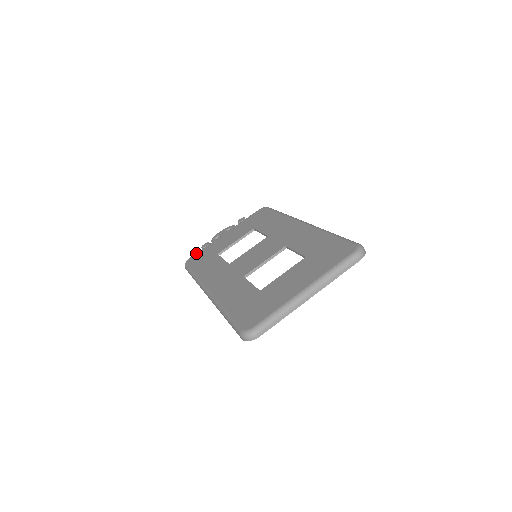
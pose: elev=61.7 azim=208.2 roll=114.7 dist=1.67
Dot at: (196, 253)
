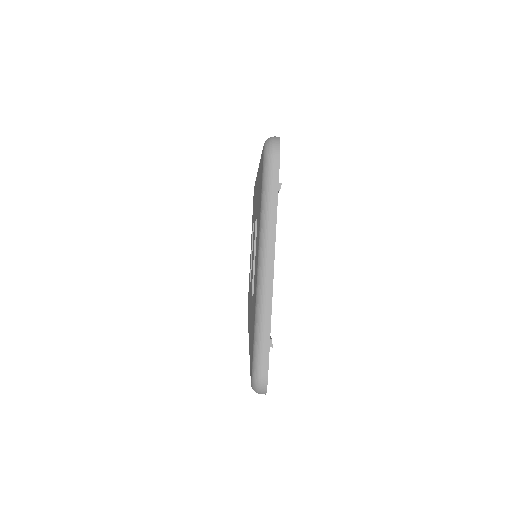
Dot at: occluded
